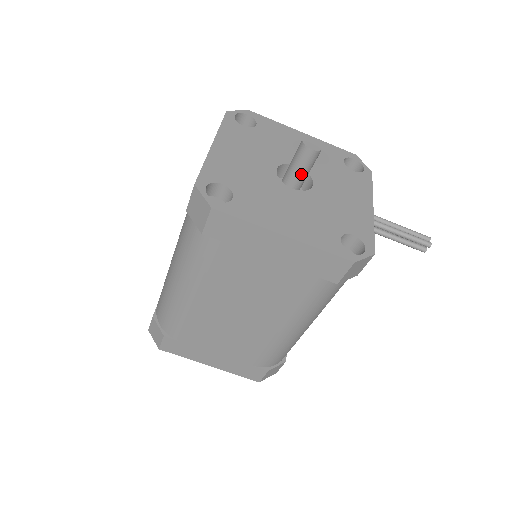
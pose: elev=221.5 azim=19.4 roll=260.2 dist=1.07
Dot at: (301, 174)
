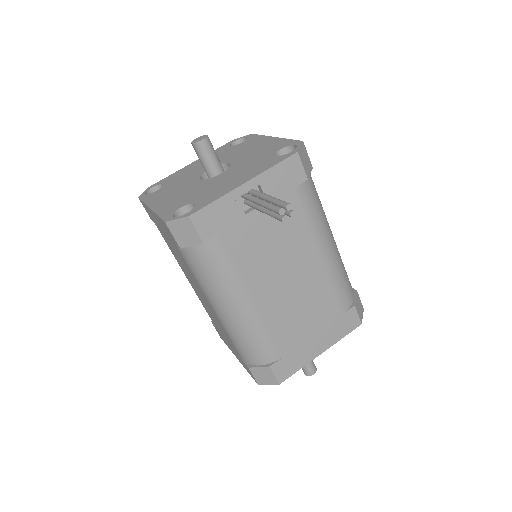
Dot at: (204, 166)
